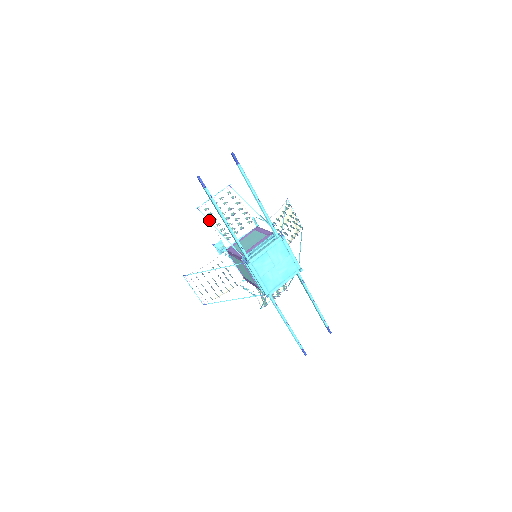
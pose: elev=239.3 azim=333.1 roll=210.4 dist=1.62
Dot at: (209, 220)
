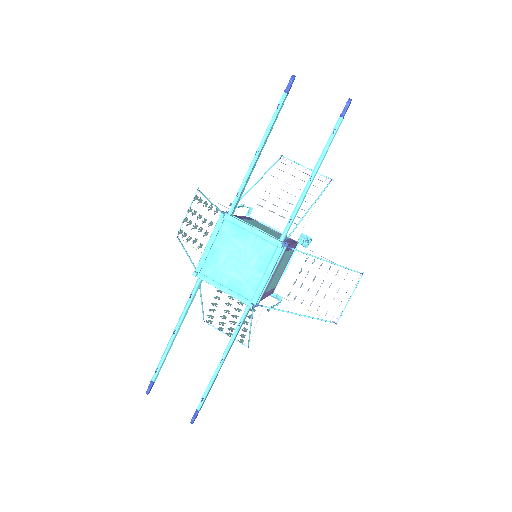
Dot at: (270, 168)
